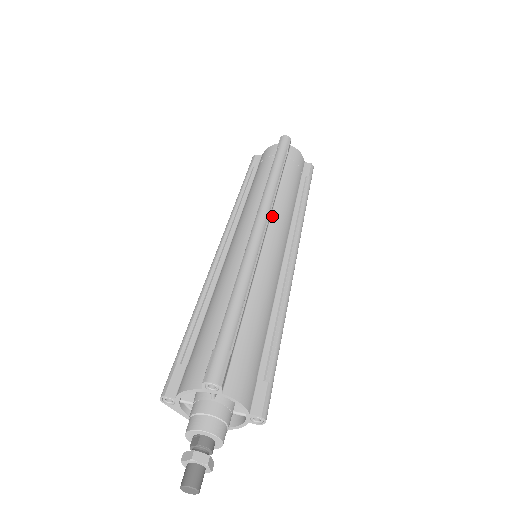
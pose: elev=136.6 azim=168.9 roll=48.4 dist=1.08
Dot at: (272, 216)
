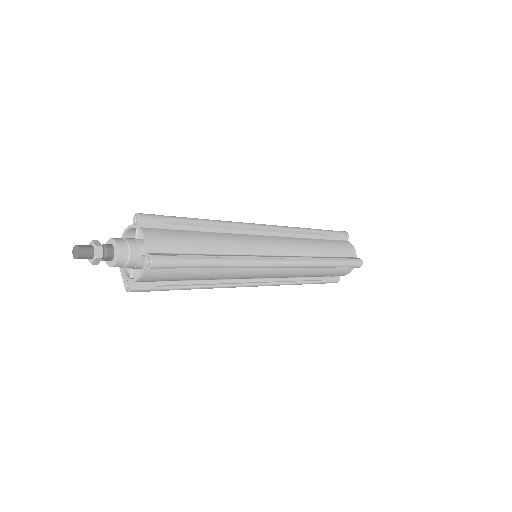
Dot at: (283, 237)
